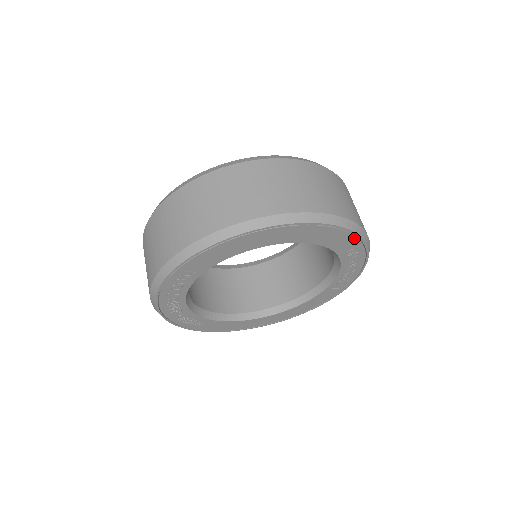
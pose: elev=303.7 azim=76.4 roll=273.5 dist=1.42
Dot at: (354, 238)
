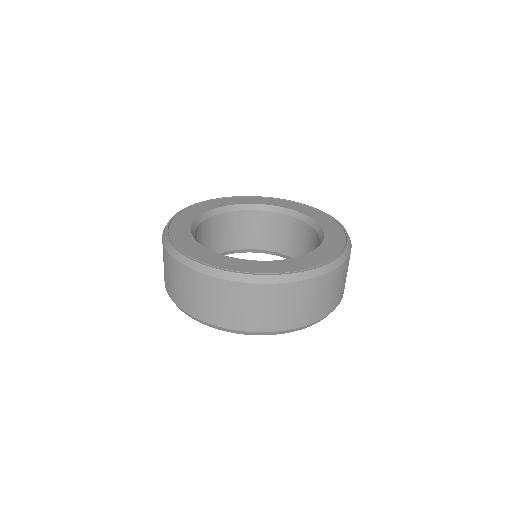
Dot at: occluded
